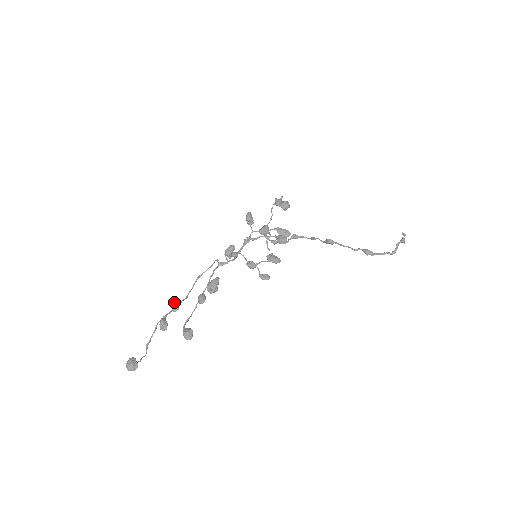
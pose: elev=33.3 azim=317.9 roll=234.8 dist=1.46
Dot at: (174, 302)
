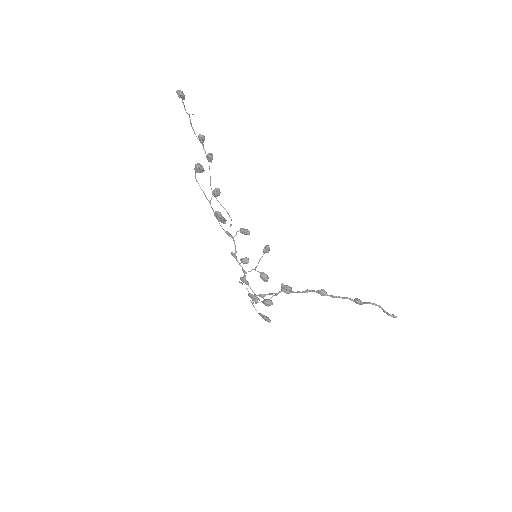
Dot at: occluded
